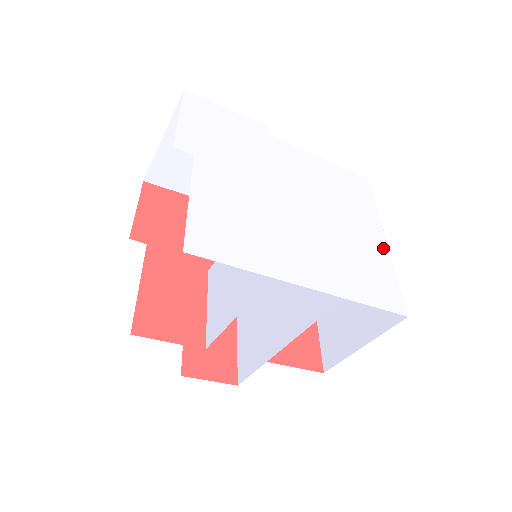
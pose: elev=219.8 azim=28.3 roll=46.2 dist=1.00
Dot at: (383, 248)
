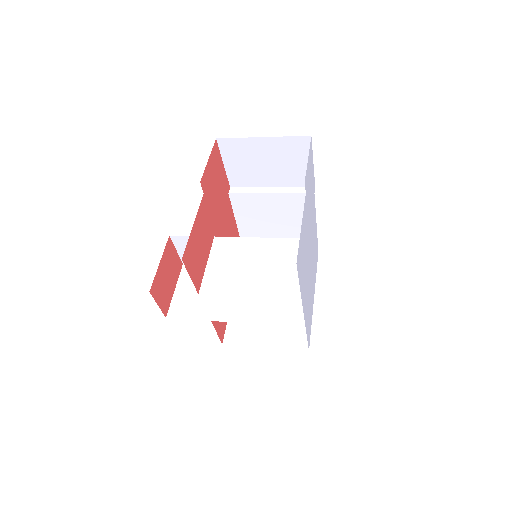
Dot at: (313, 303)
